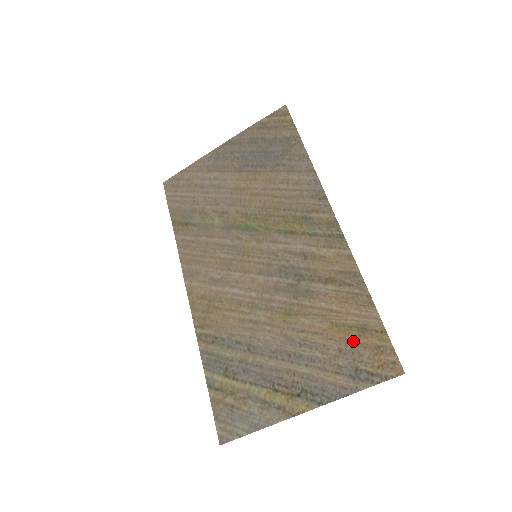
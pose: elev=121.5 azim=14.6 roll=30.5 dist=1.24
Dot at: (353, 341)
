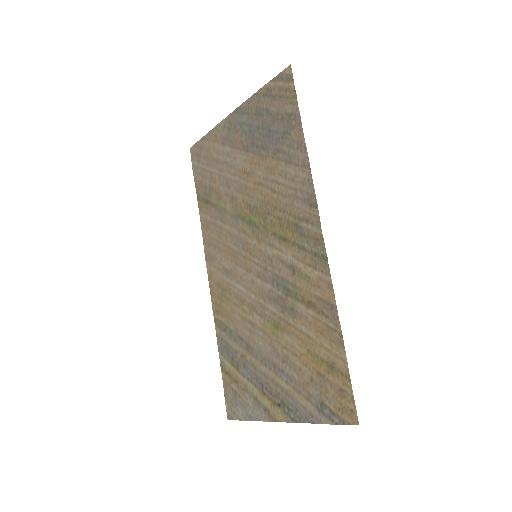
Dot at: (323, 375)
